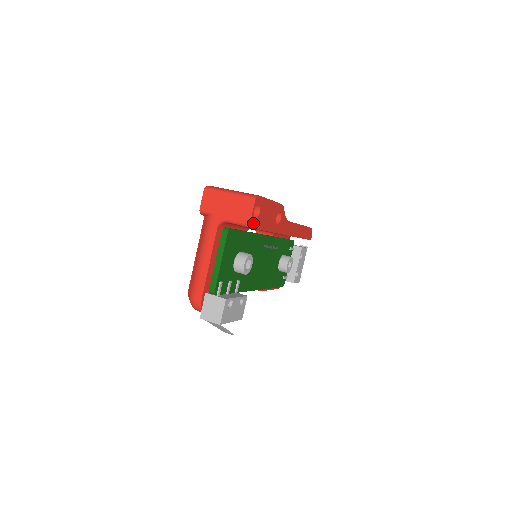
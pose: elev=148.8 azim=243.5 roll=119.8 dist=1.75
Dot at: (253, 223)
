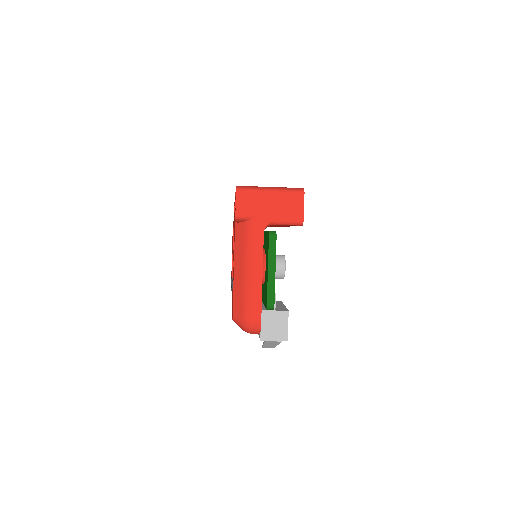
Dot at: occluded
